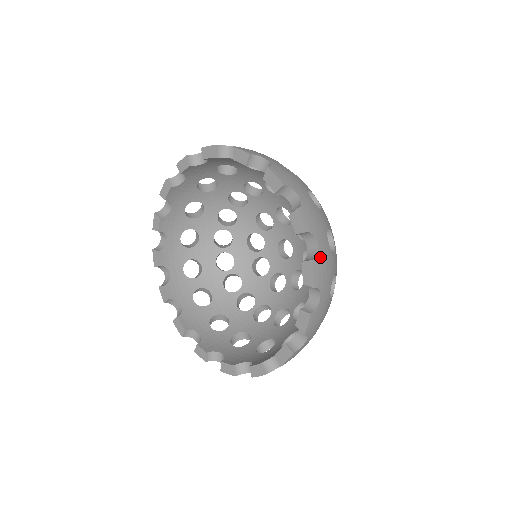
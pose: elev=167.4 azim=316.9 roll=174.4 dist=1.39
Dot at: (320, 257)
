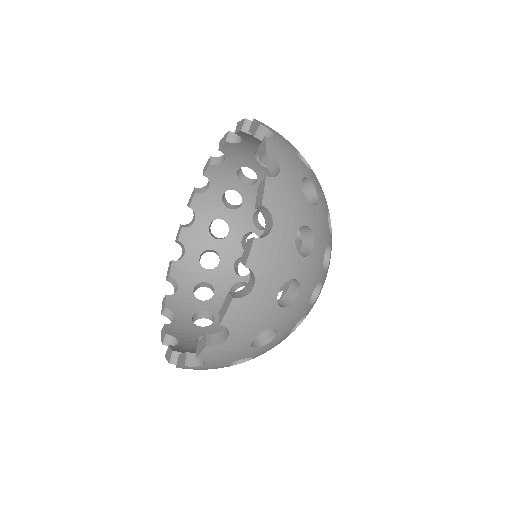
Dot at: occluded
